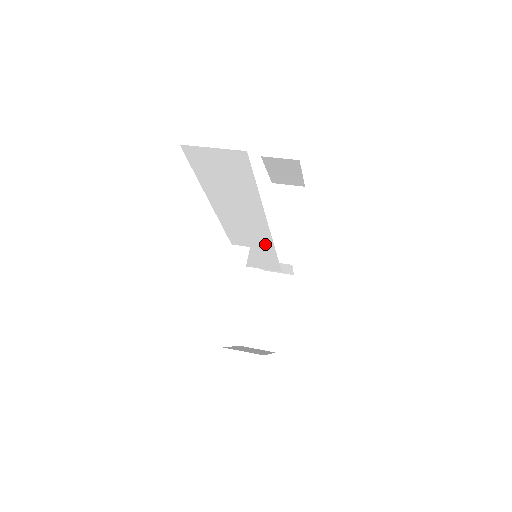
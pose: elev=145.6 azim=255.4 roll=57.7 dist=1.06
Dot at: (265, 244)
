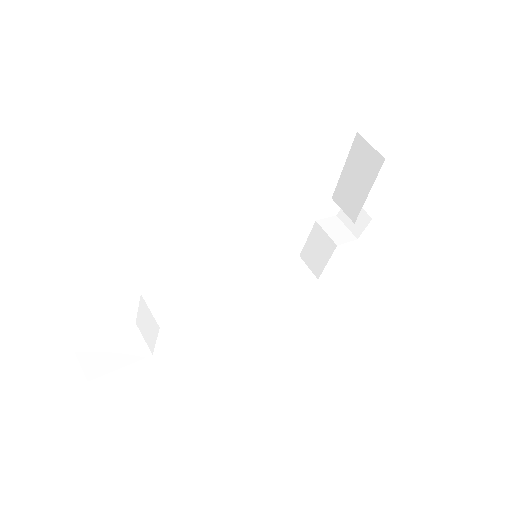
Dot at: occluded
